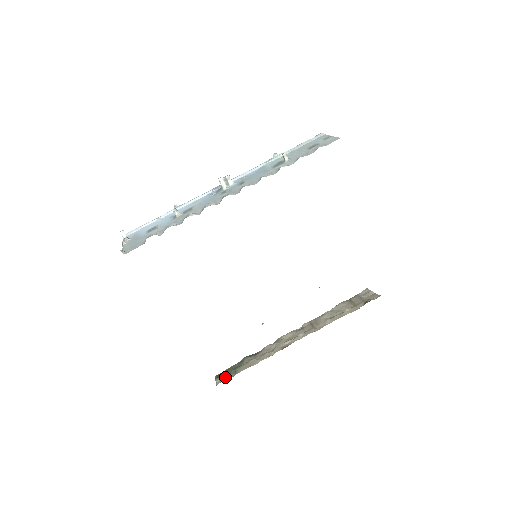
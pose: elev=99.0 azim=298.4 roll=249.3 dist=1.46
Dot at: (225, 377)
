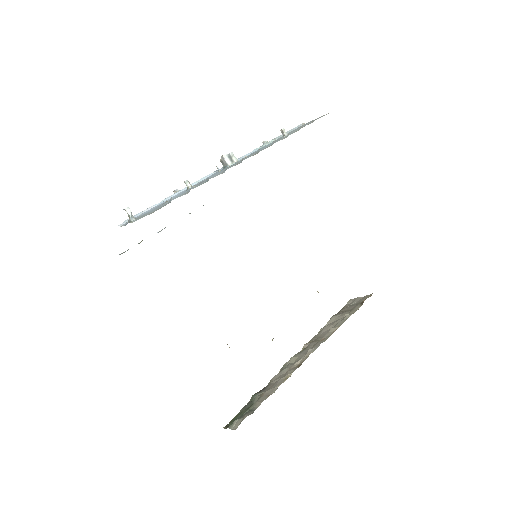
Dot at: (241, 419)
